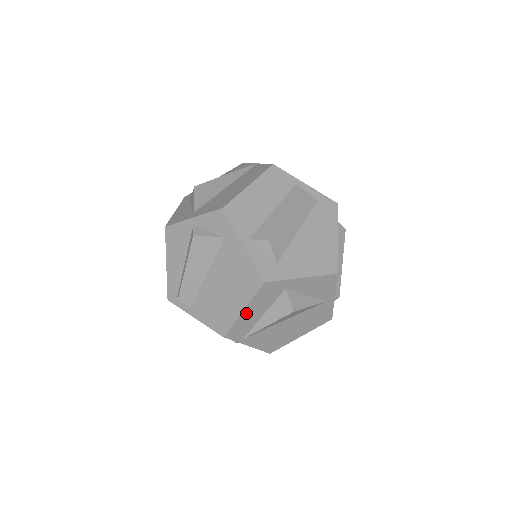
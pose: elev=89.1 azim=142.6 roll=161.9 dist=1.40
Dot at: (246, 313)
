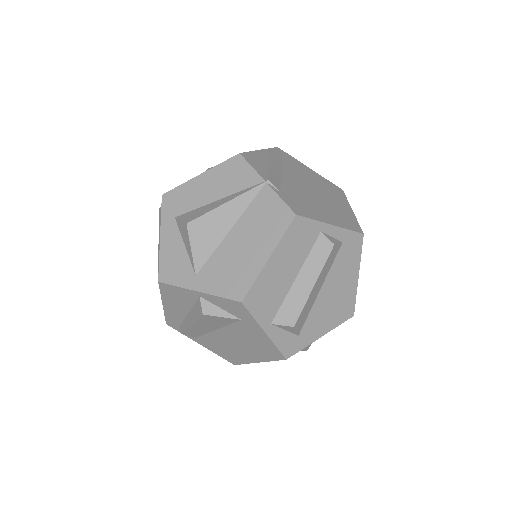
Dot at: occluded
